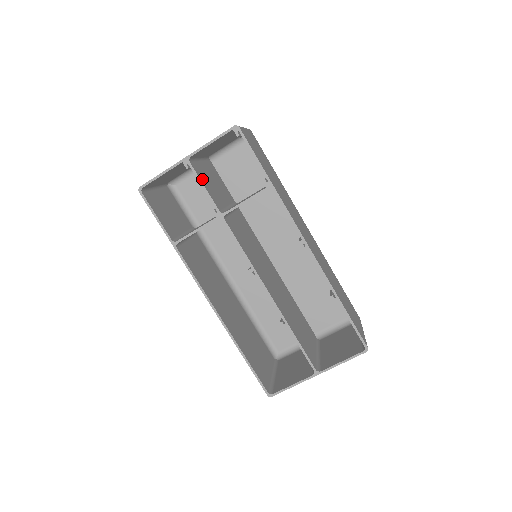
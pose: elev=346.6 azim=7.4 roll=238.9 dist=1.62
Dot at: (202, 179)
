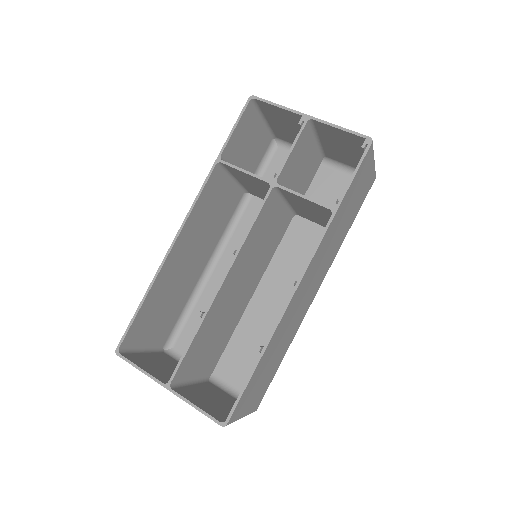
Dot at: (298, 145)
